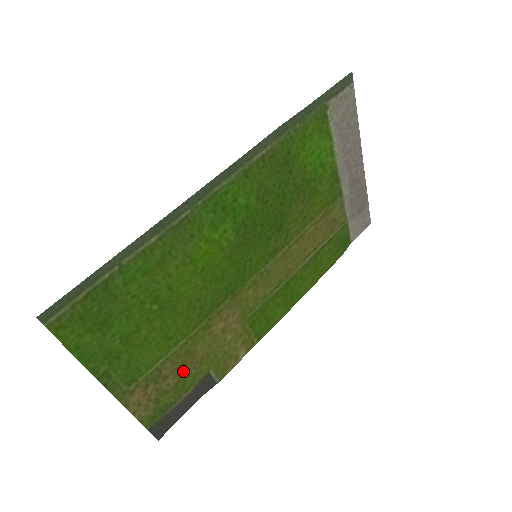
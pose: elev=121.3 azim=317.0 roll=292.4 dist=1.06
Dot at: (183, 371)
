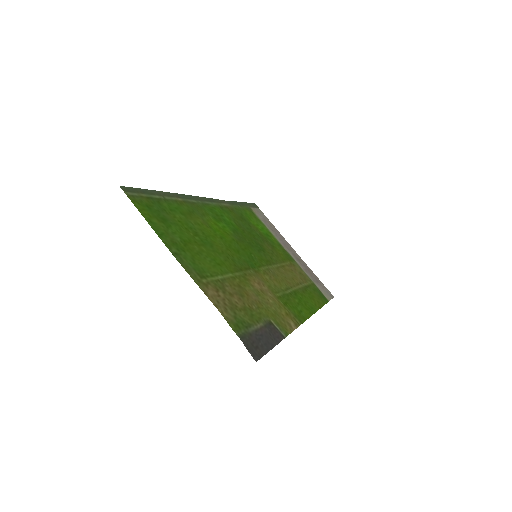
Dot at: (244, 301)
